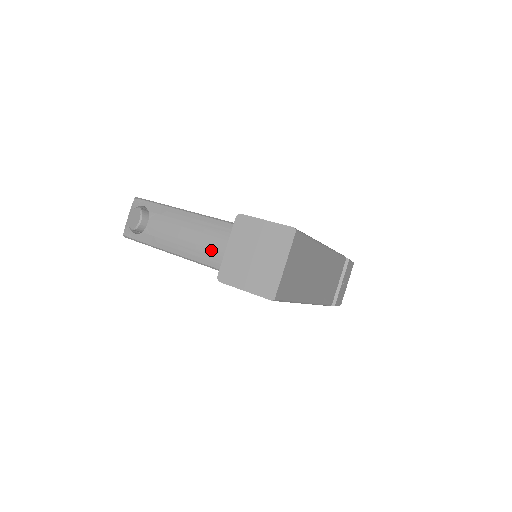
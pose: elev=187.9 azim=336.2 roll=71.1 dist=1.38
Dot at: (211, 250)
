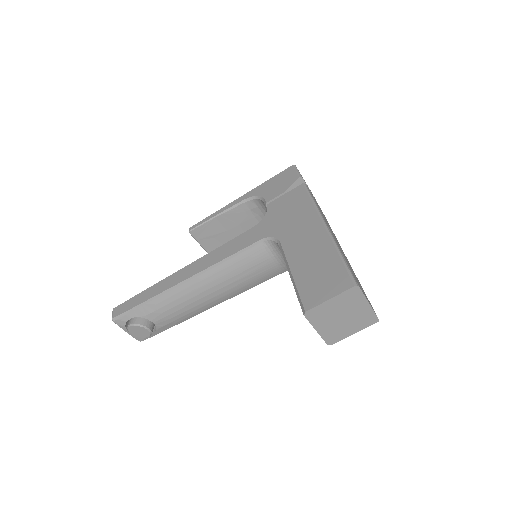
Dot at: (228, 291)
